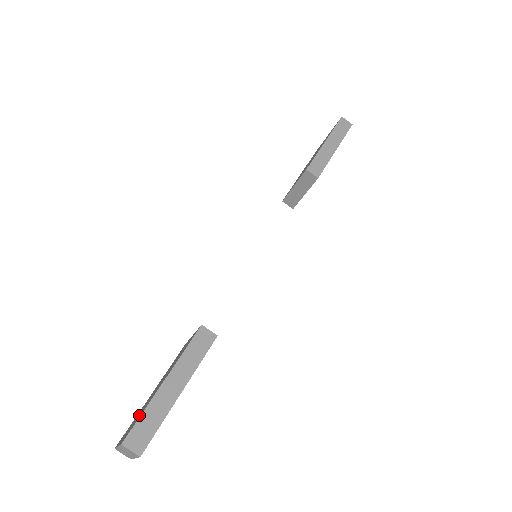
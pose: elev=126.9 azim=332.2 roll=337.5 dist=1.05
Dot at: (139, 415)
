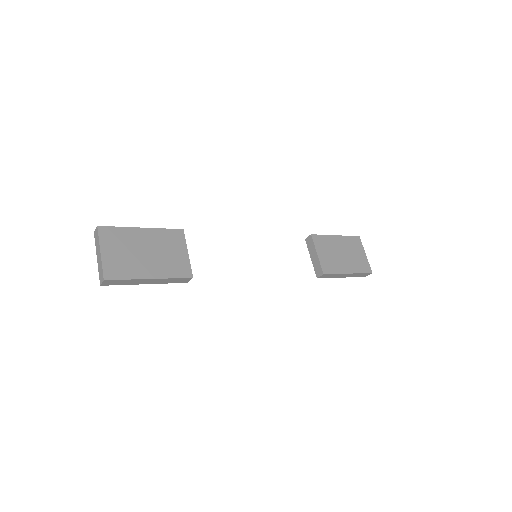
Dot at: occluded
